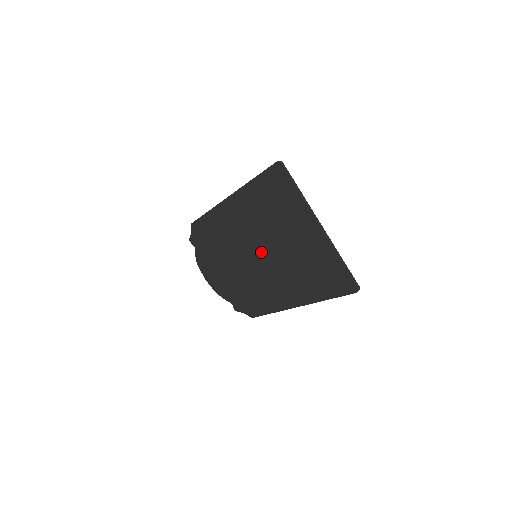
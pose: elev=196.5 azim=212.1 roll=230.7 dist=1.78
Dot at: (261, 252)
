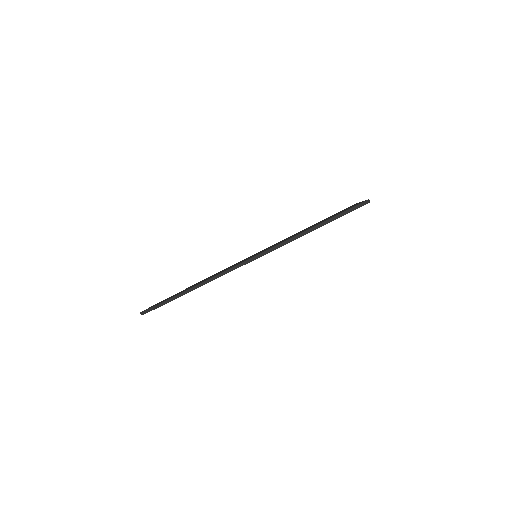
Dot at: occluded
